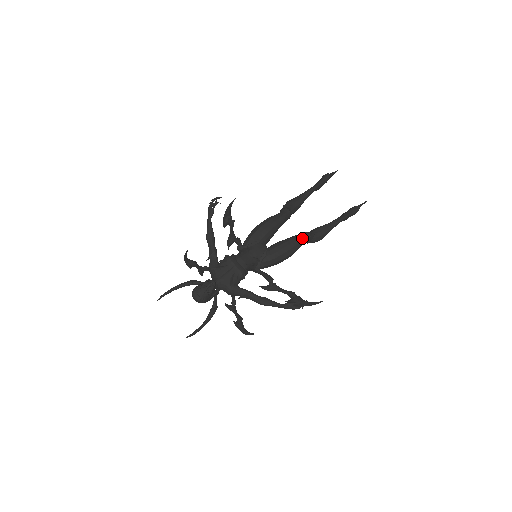
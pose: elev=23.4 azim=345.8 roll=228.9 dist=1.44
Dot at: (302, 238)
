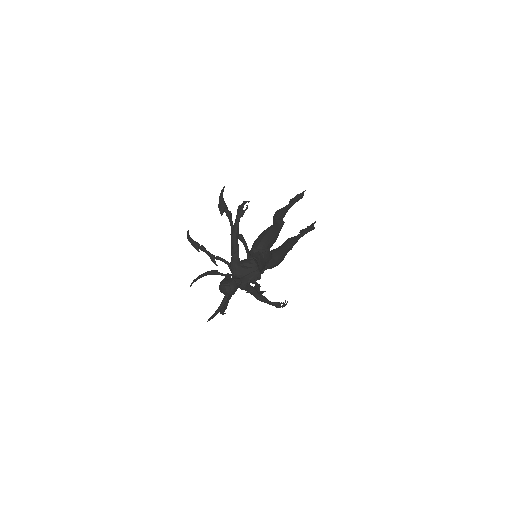
Dot at: (289, 249)
